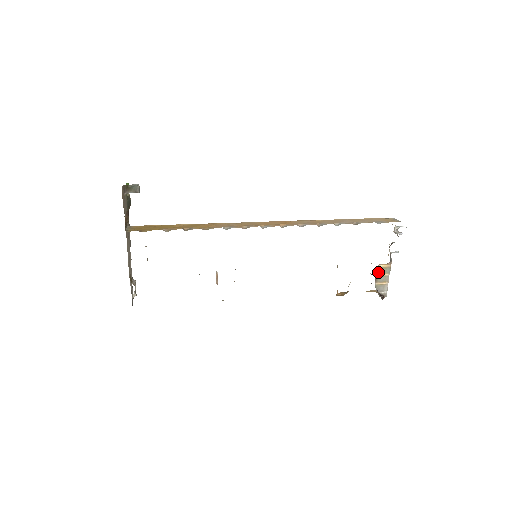
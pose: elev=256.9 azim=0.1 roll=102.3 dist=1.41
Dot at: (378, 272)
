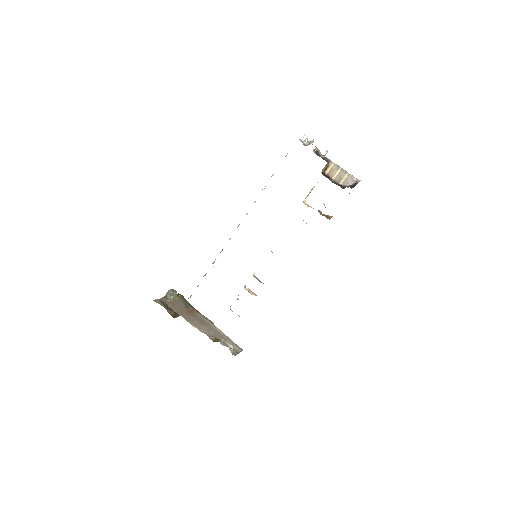
Dot at: (331, 176)
